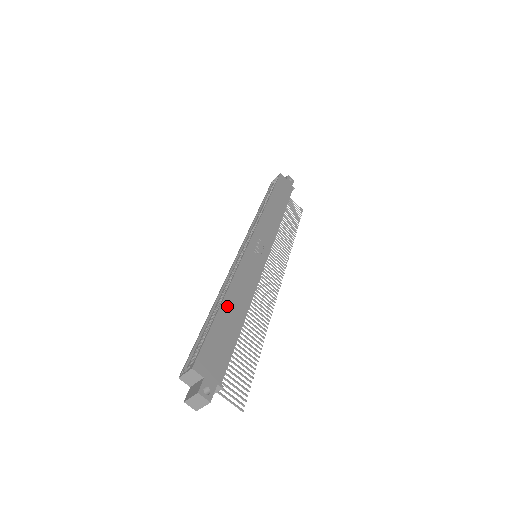
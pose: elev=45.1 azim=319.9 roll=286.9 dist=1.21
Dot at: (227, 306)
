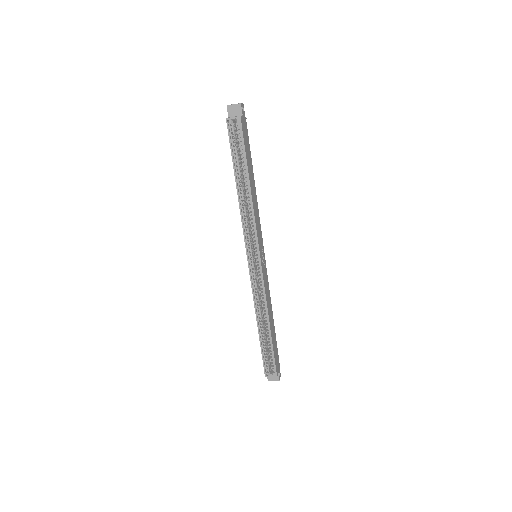
Dot at: (271, 328)
